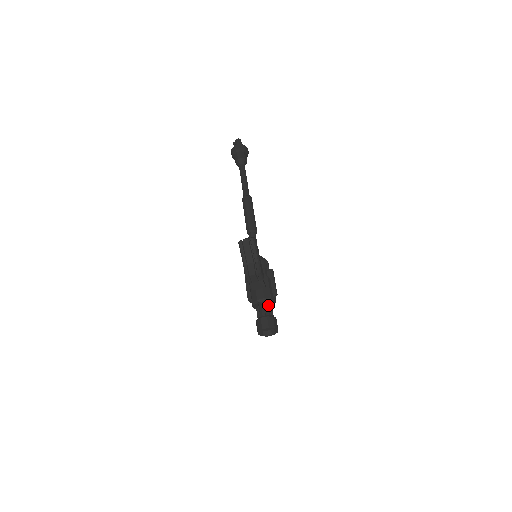
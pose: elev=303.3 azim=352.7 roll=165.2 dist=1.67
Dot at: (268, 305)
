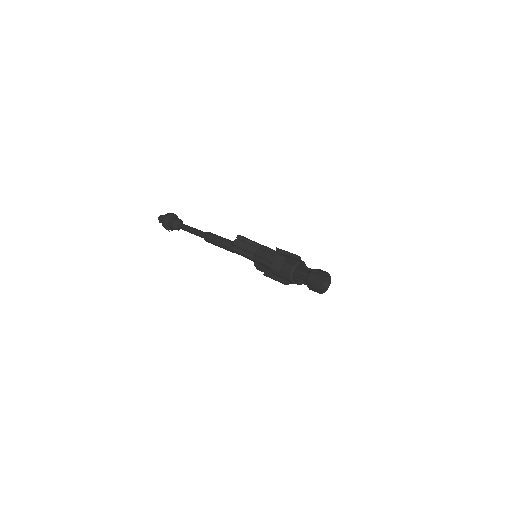
Dot at: (302, 269)
